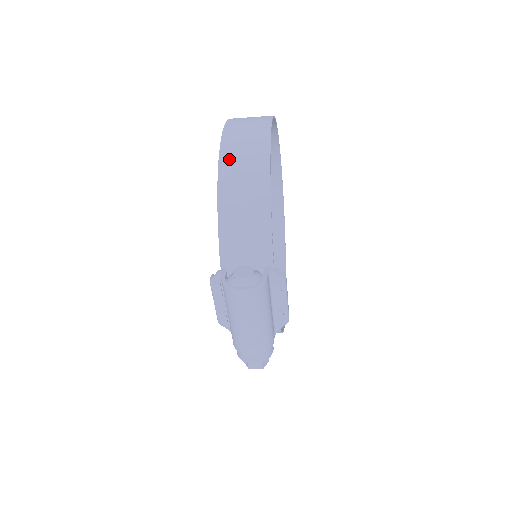
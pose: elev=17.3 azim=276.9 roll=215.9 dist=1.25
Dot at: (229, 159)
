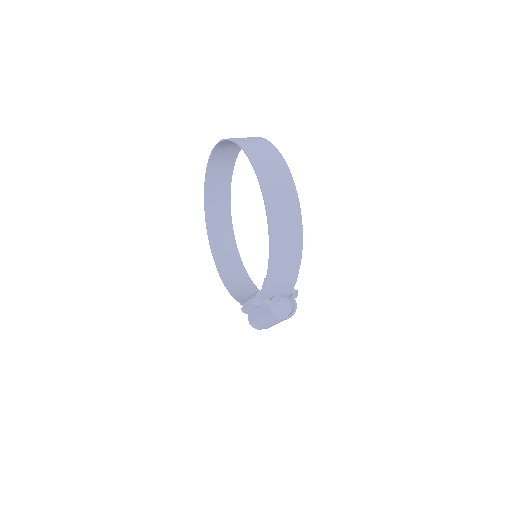
Dot at: (276, 228)
